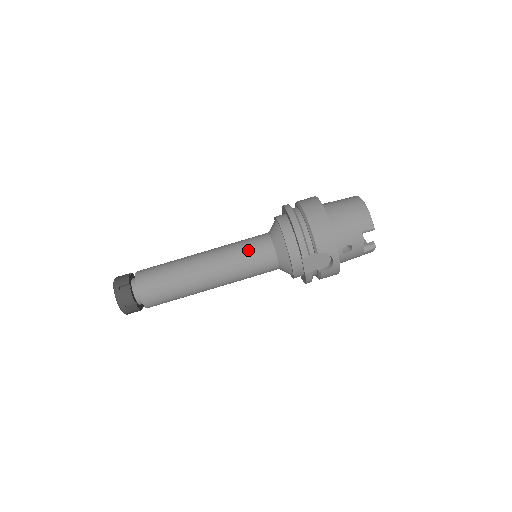
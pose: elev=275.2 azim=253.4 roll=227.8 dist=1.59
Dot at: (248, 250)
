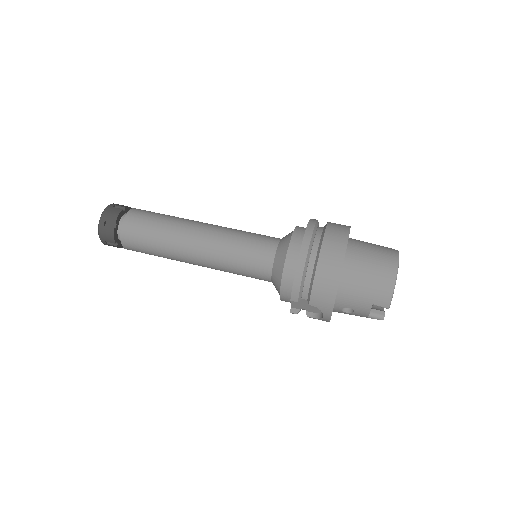
Dot at: (245, 254)
